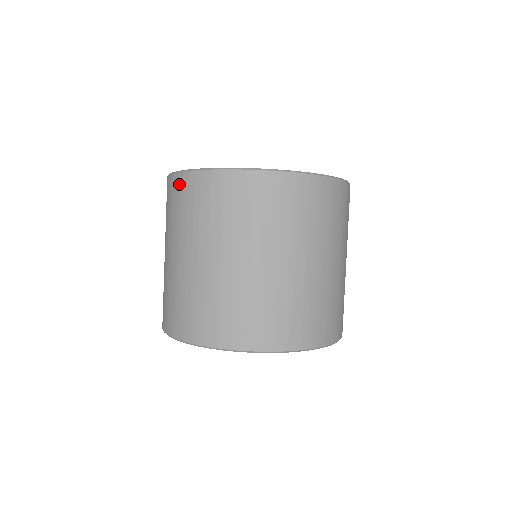
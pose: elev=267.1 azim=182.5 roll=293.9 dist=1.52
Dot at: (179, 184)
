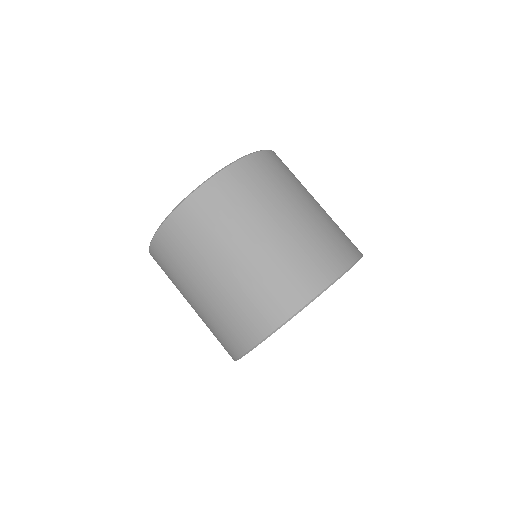
Dot at: (168, 233)
